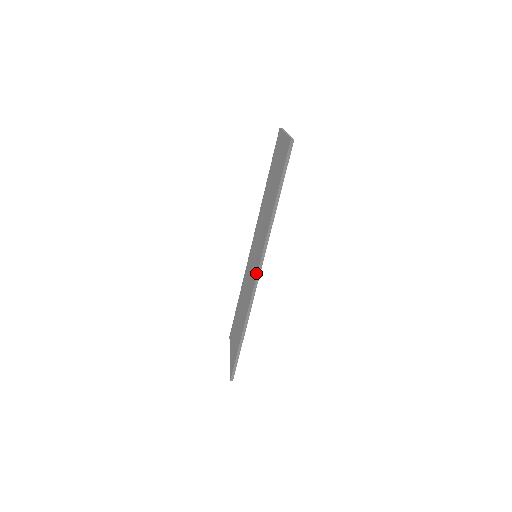
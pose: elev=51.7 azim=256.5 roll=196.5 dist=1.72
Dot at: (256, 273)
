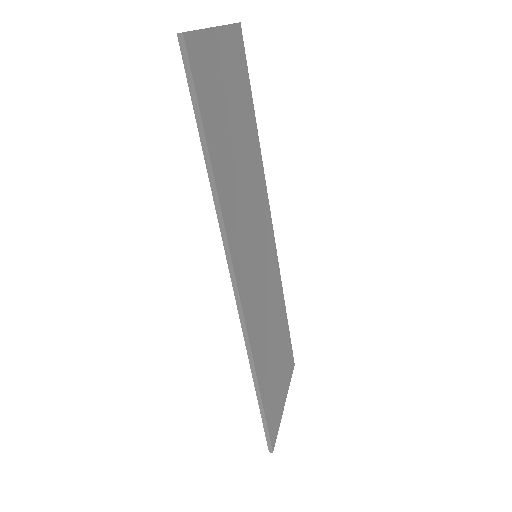
Dot at: occluded
